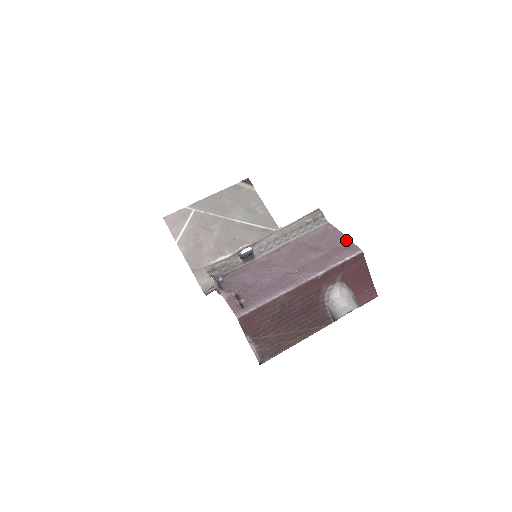
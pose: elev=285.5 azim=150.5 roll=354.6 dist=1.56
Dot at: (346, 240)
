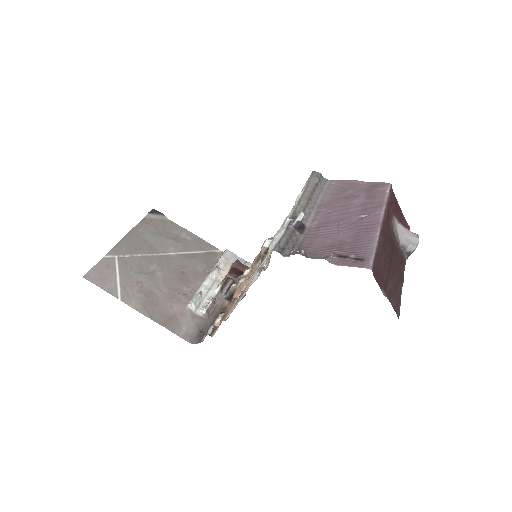
Dot at: (366, 183)
